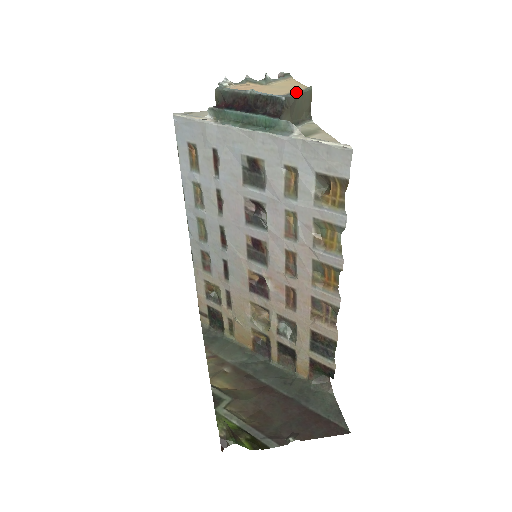
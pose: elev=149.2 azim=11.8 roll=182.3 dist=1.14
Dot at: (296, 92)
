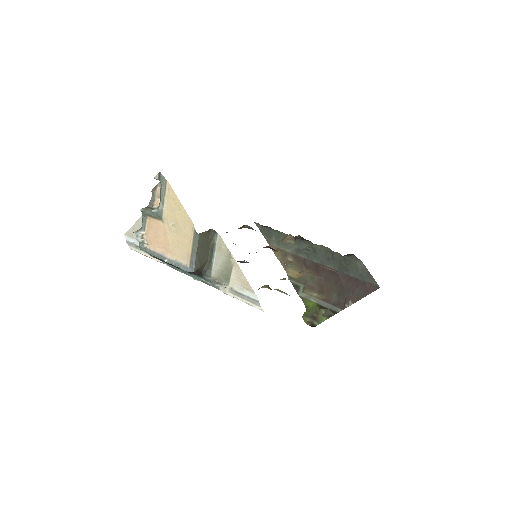
Dot at: (194, 254)
